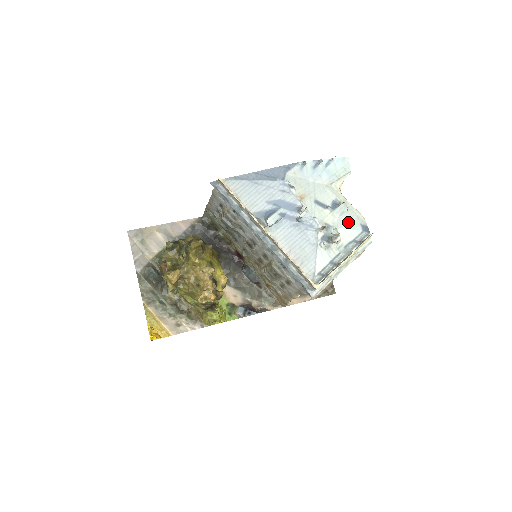
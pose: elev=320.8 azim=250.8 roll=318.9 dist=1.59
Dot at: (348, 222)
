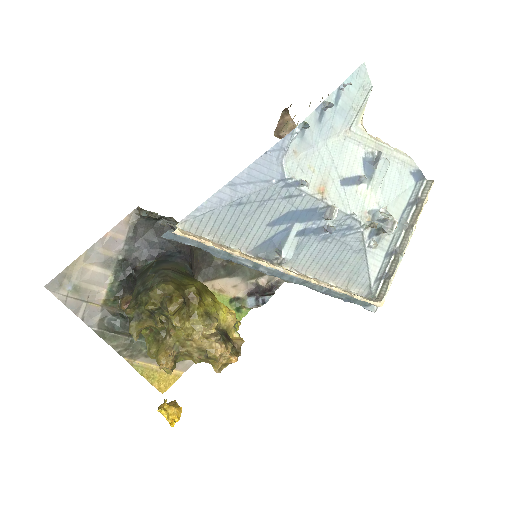
Dot at: (394, 183)
